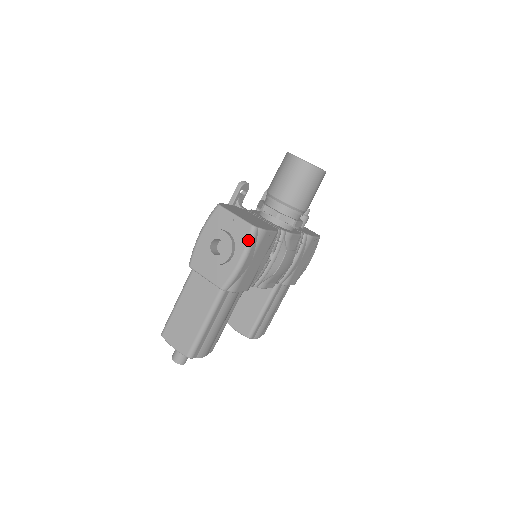
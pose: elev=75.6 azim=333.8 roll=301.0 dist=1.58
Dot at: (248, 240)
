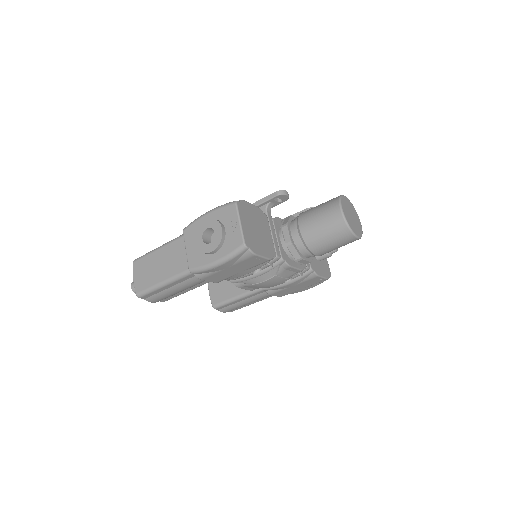
Dot at: (233, 252)
